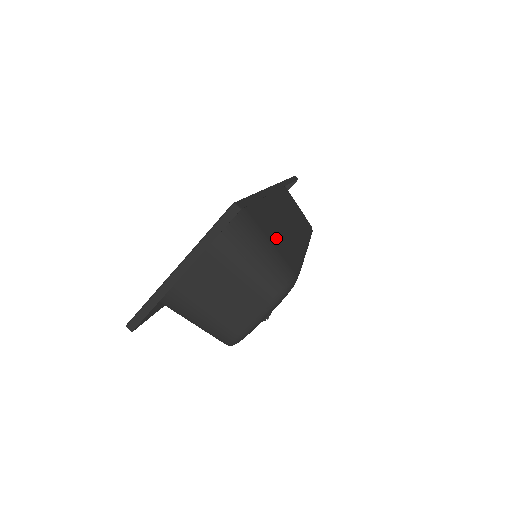
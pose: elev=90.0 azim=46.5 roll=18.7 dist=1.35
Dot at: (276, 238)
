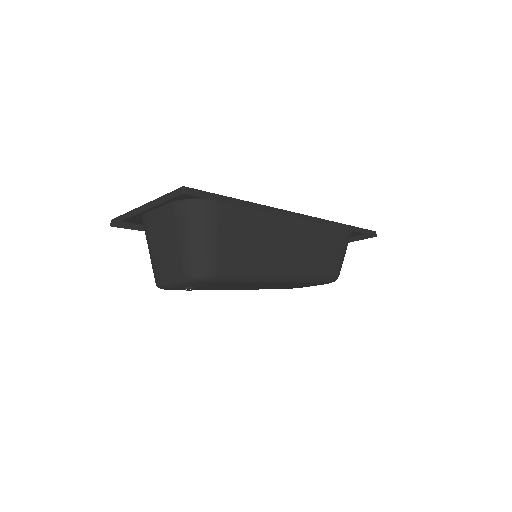
Dot at: (235, 243)
